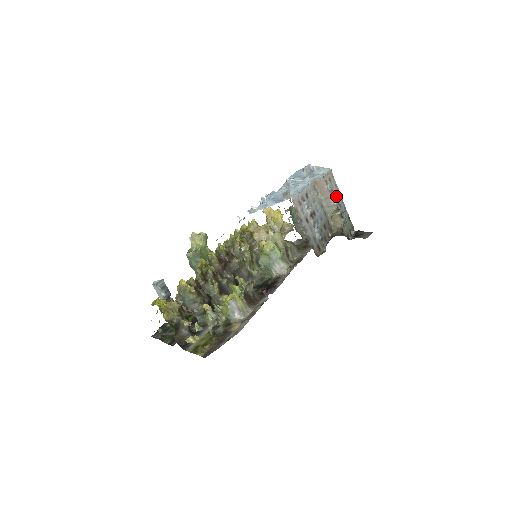
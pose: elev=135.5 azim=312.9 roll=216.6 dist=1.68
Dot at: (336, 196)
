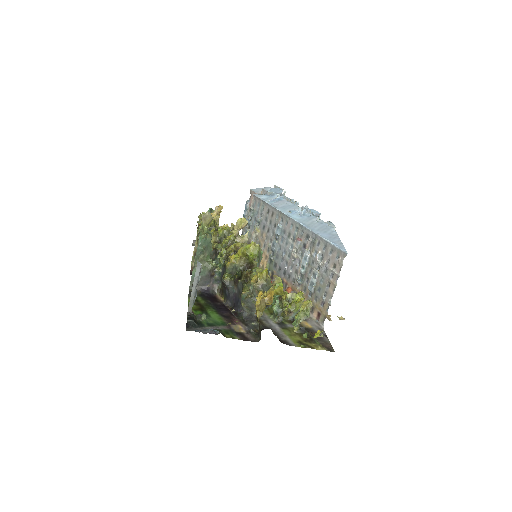
Dot at: occluded
